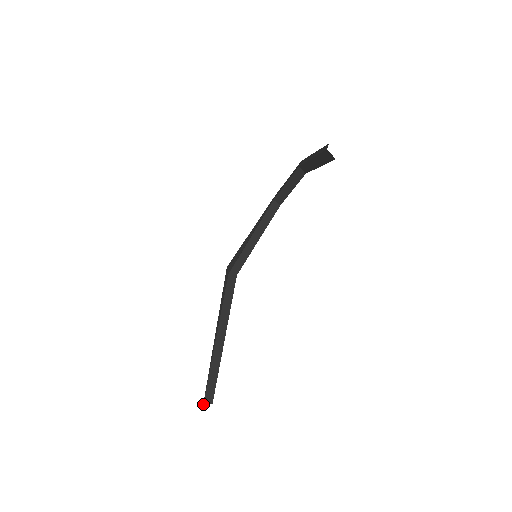
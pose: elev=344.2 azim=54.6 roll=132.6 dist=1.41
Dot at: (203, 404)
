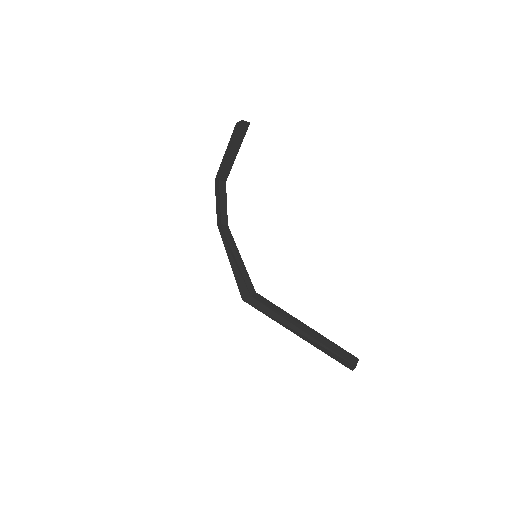
Dot at: occluded
